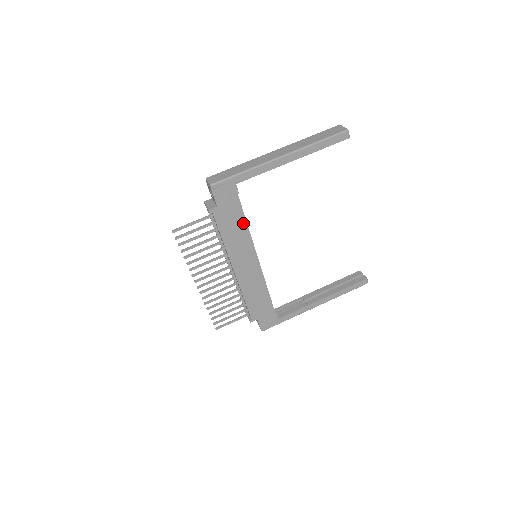
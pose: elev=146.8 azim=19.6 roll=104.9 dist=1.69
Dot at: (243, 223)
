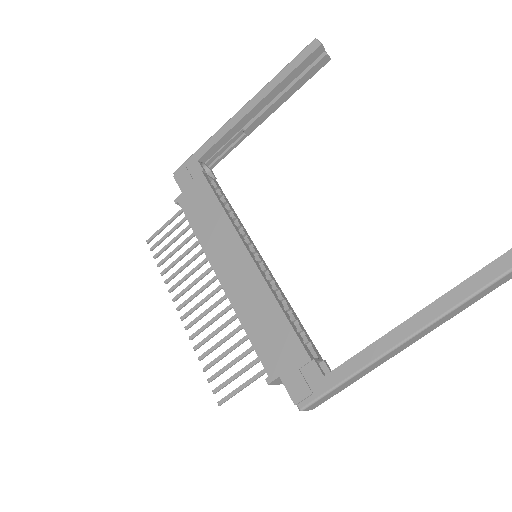
Dot at: (215, 203)
